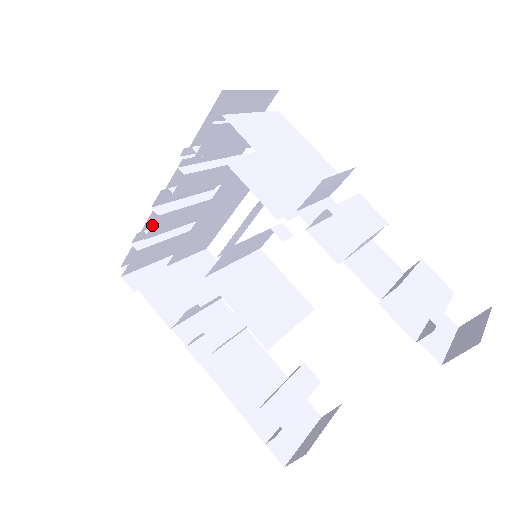
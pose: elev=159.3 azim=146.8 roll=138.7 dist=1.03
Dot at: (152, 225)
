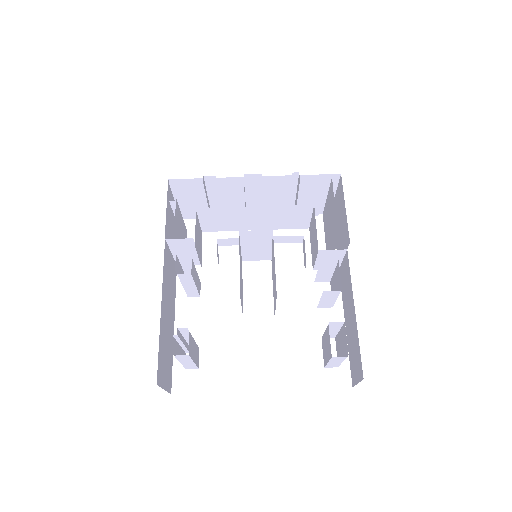
Dot at: (233, 181)
